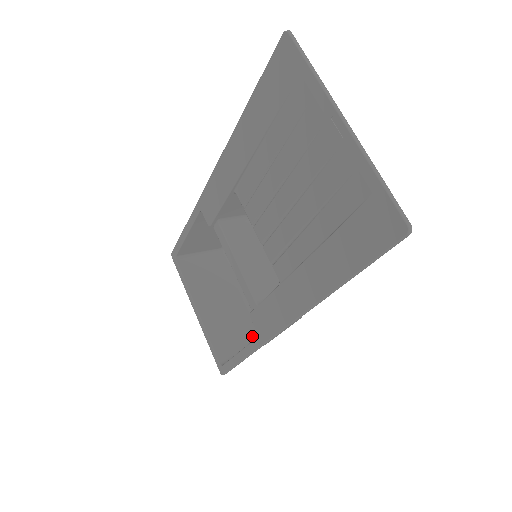
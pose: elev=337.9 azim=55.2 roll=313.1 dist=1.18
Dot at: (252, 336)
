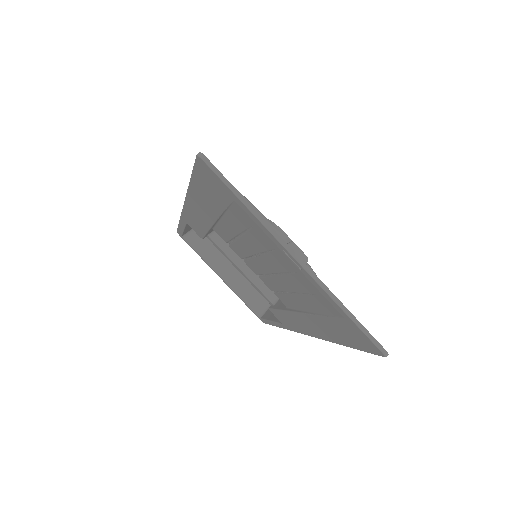
Dot at: occluded
